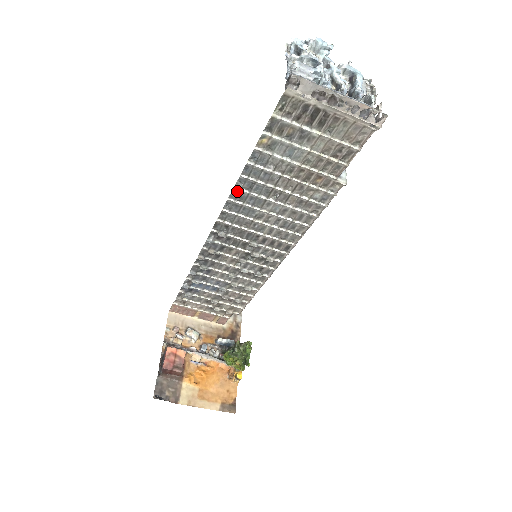
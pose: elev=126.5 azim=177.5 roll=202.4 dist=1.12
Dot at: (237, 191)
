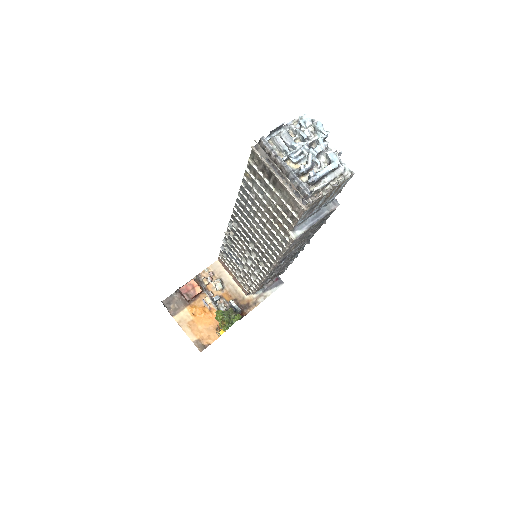
Dot at: (239, 200)
